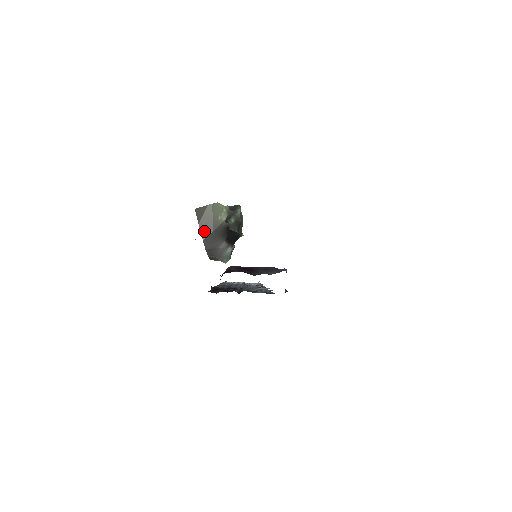
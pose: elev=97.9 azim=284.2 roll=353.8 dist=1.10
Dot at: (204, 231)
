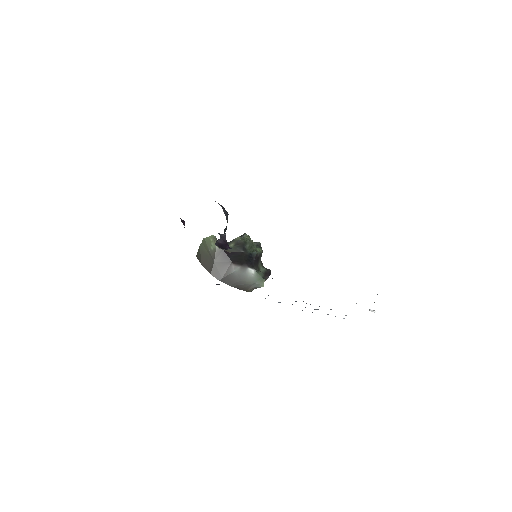
Dot at: (208, 267)
